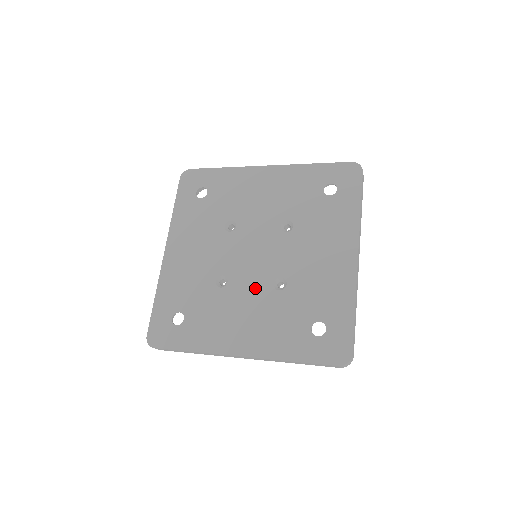
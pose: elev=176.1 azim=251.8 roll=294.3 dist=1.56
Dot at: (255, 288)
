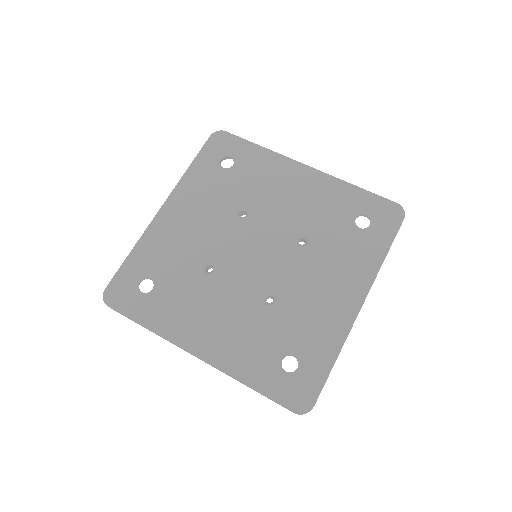
Dot at: (241, 290)
